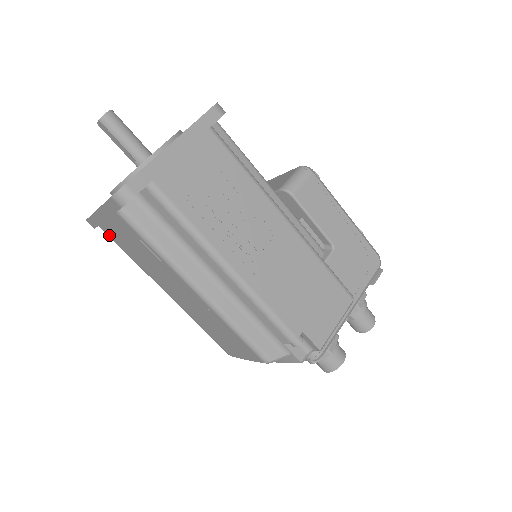
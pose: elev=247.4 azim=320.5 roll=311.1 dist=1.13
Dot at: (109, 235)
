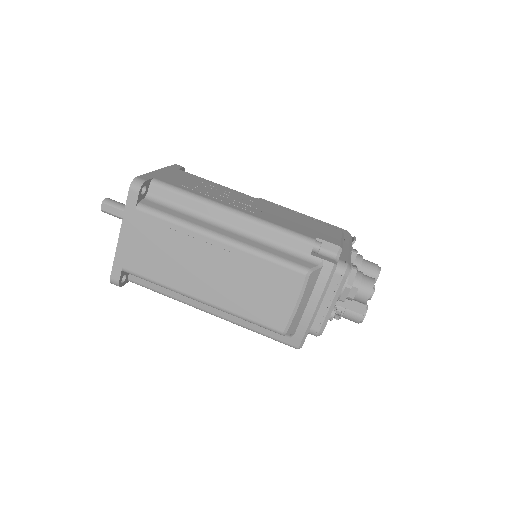
Dot at: (133, 269)
